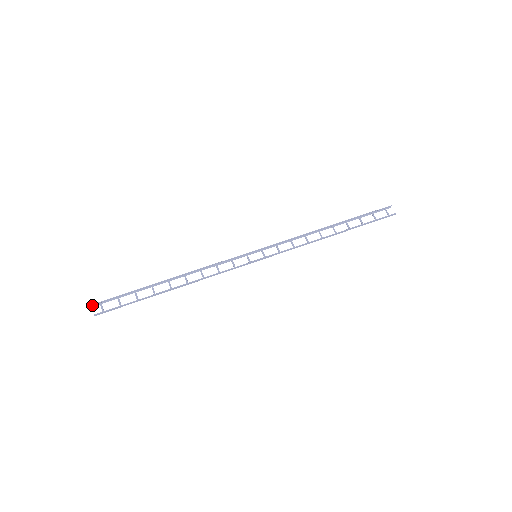
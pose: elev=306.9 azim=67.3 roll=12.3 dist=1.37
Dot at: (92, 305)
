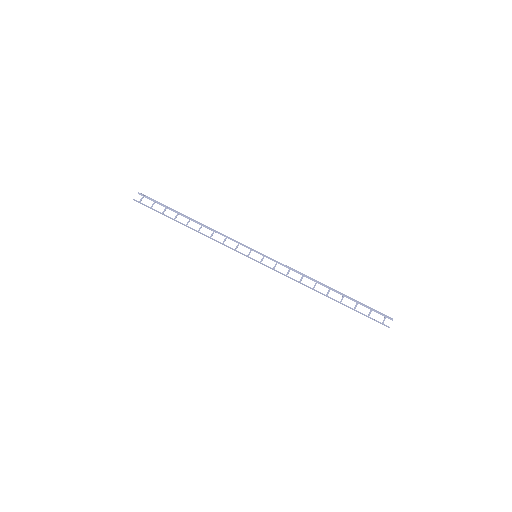
Dot at: (139, 193)
